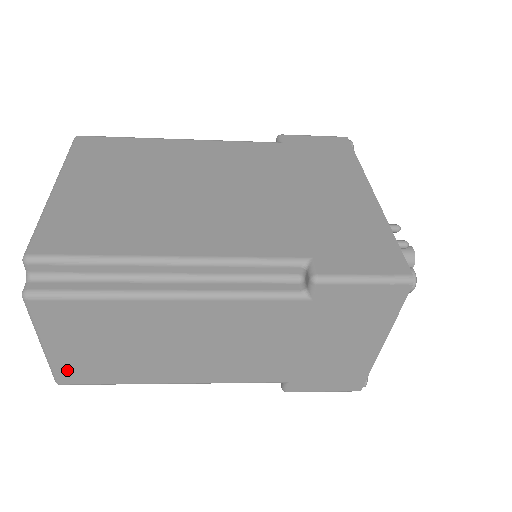
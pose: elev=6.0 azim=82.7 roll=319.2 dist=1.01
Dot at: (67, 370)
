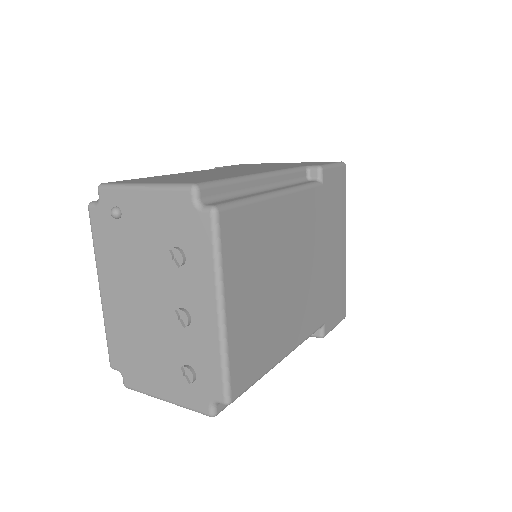
Dot at: occluded
